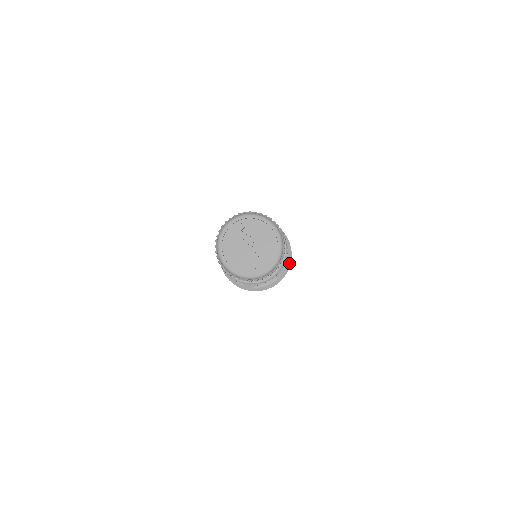
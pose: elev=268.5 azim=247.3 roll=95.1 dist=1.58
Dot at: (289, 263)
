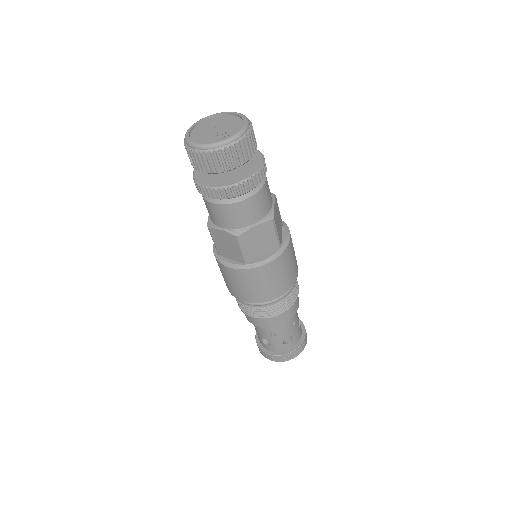
Dot at: (288, 238)
